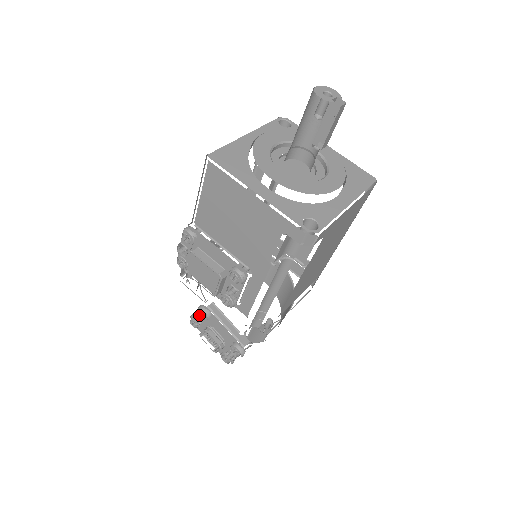
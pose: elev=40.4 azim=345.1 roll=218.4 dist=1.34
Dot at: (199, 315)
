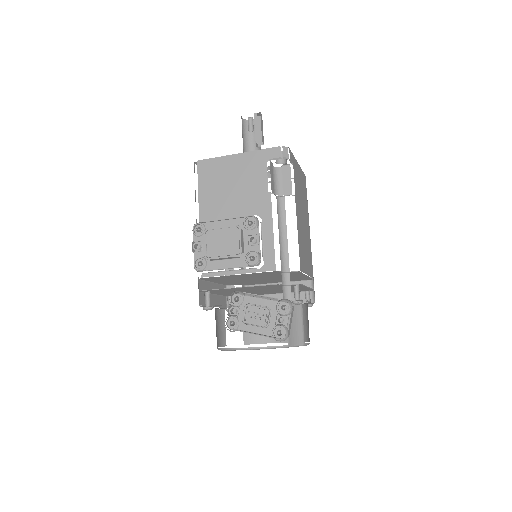
Dot at: (233, 300)
